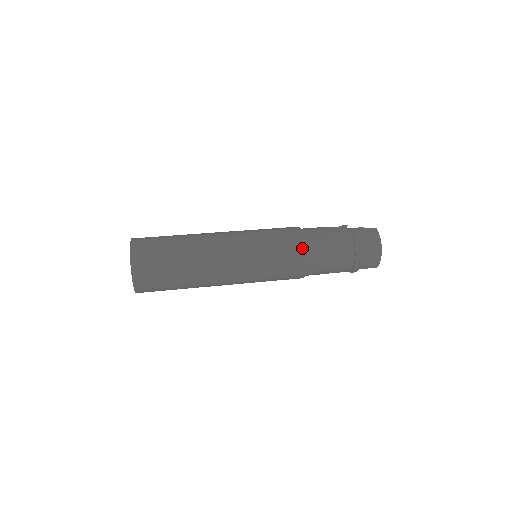
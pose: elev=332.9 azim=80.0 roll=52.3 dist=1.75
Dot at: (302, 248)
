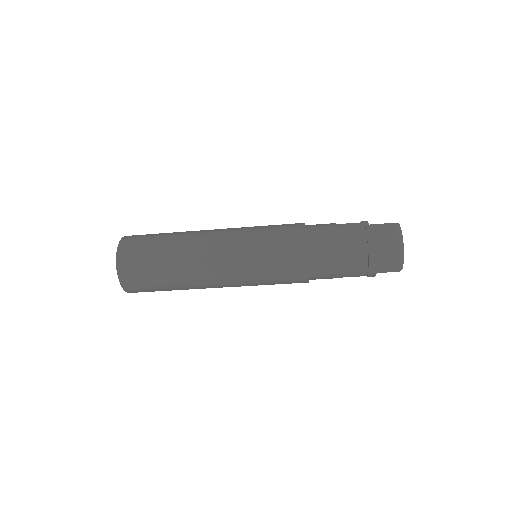
Dot at: (301, 246)
